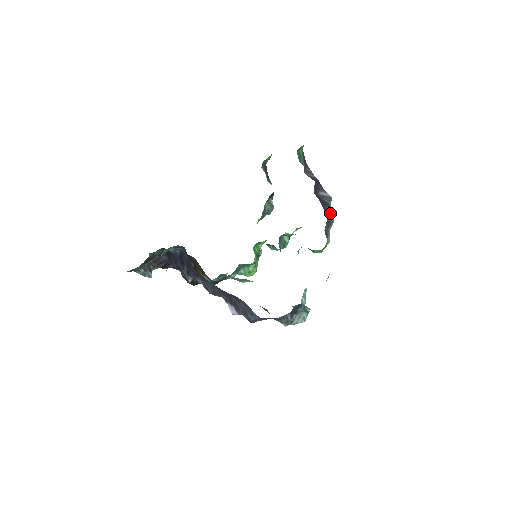
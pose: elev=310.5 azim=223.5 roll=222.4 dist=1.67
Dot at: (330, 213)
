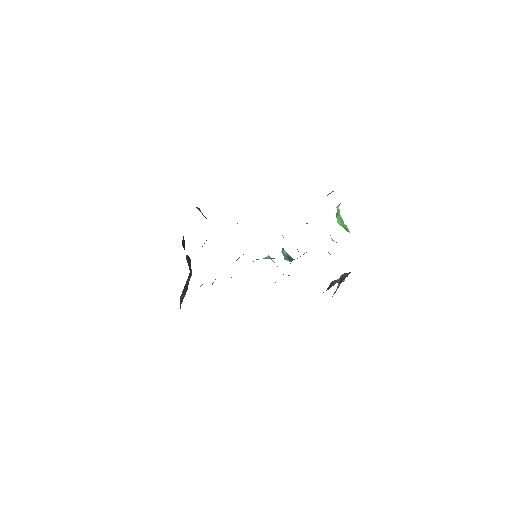
Dot at: occluded
